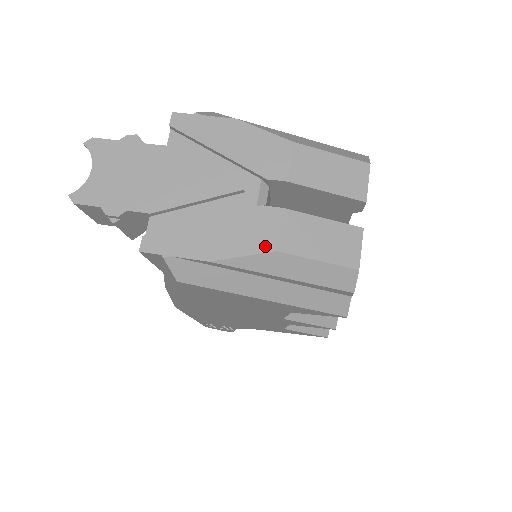
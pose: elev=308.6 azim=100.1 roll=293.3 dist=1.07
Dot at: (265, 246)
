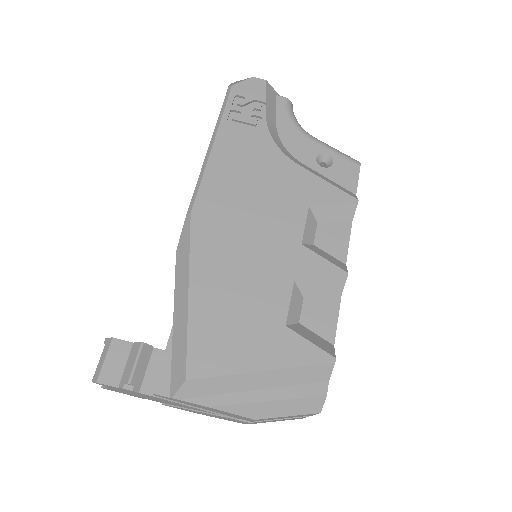
Dot at: occluded
